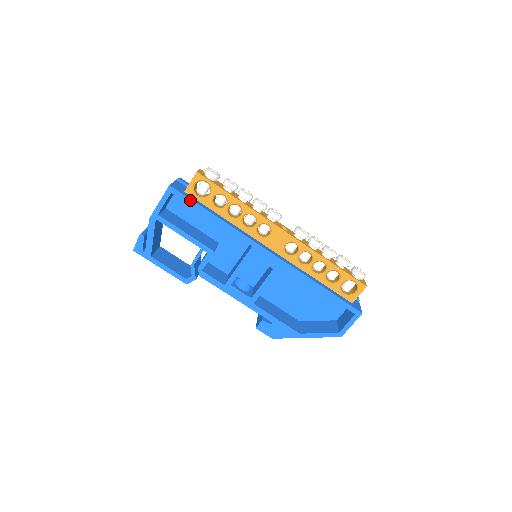
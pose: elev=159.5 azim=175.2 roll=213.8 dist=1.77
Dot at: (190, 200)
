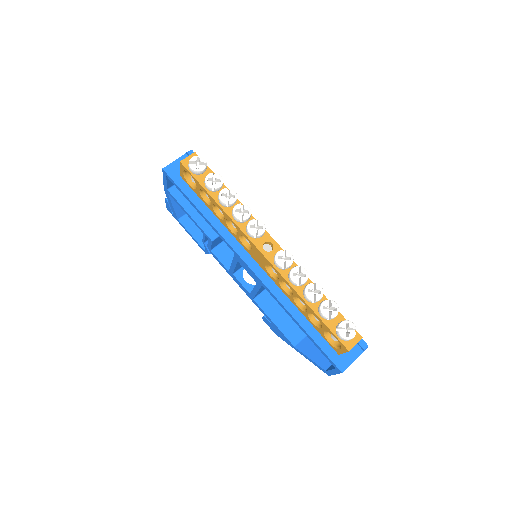
Dot at: (180, 189)
